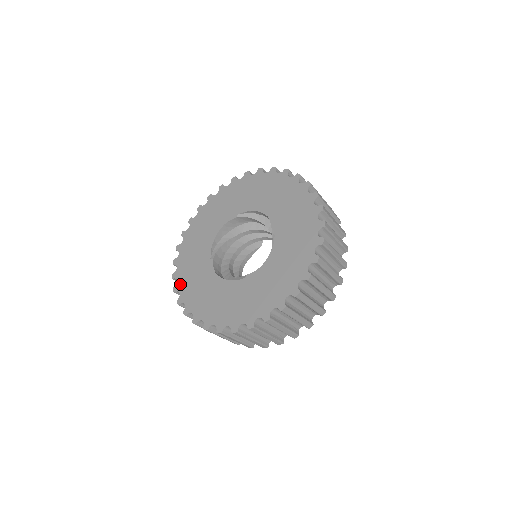
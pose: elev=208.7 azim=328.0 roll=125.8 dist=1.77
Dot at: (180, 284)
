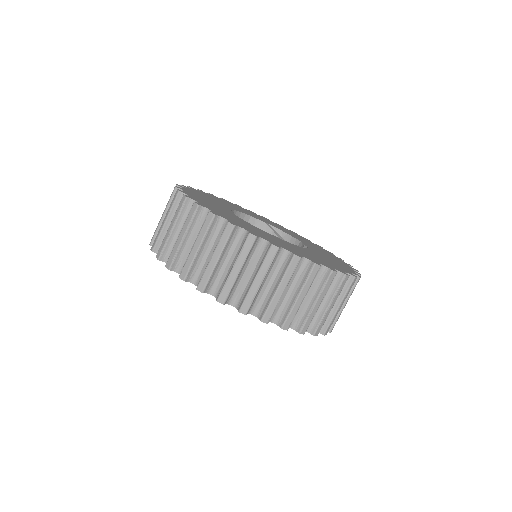
Dot at: occluded
